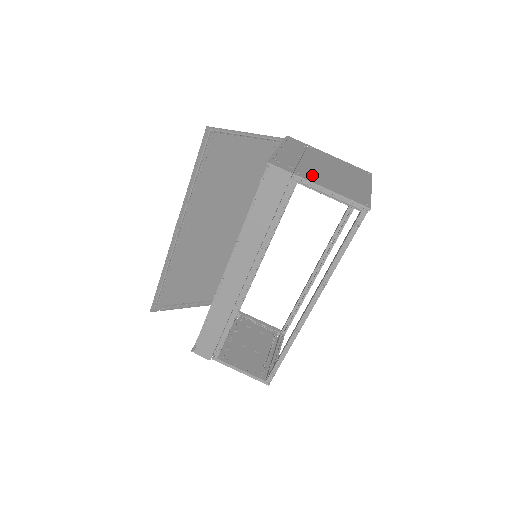
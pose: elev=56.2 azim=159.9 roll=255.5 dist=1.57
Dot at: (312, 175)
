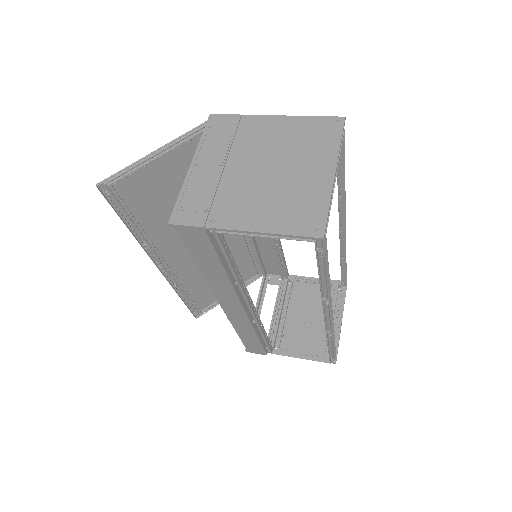
Dot at: (234, 208)
